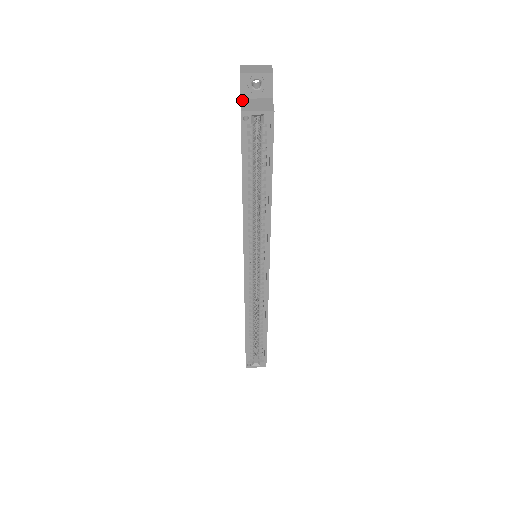
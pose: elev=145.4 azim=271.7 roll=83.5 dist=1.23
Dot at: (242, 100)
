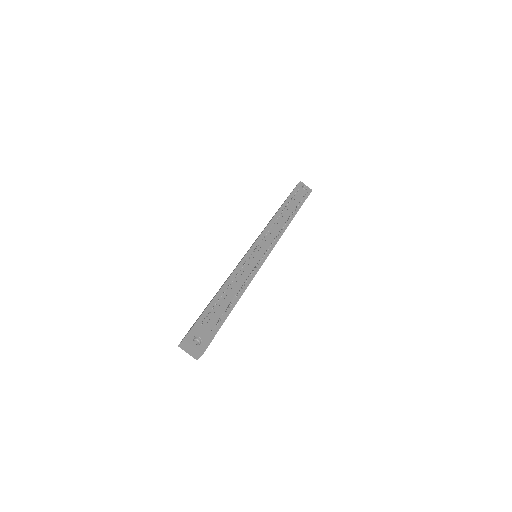
Dot at: occluded
